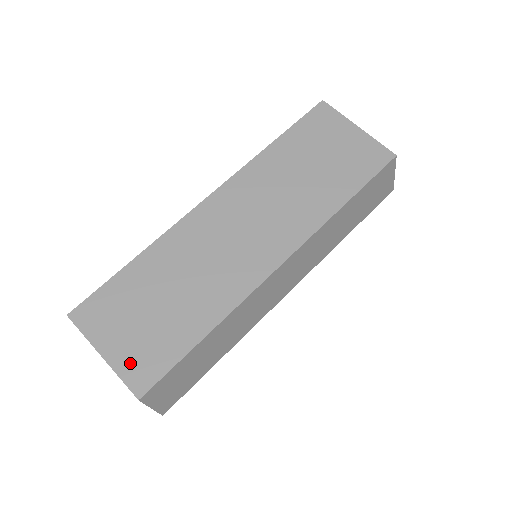
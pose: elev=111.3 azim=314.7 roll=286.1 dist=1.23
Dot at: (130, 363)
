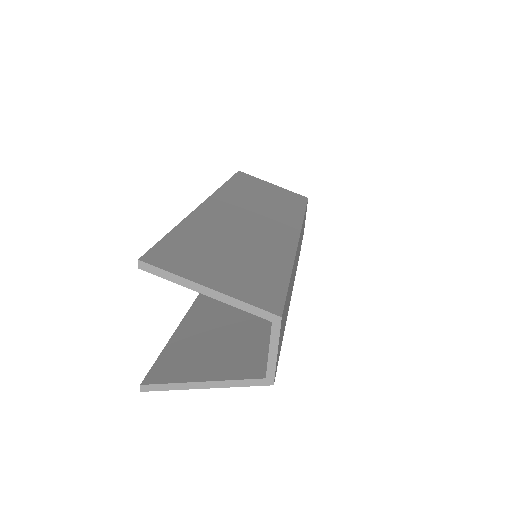
Dot at: (245, 291)
